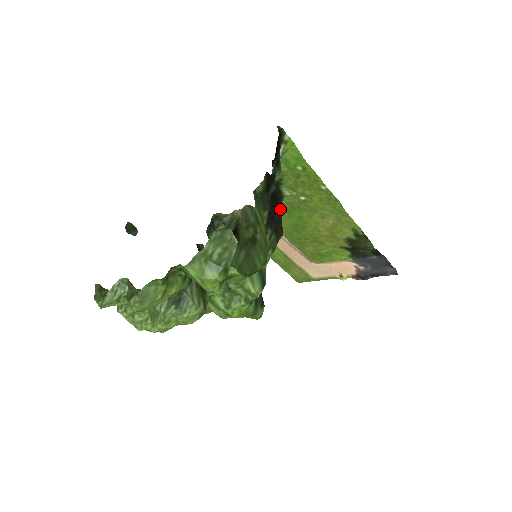
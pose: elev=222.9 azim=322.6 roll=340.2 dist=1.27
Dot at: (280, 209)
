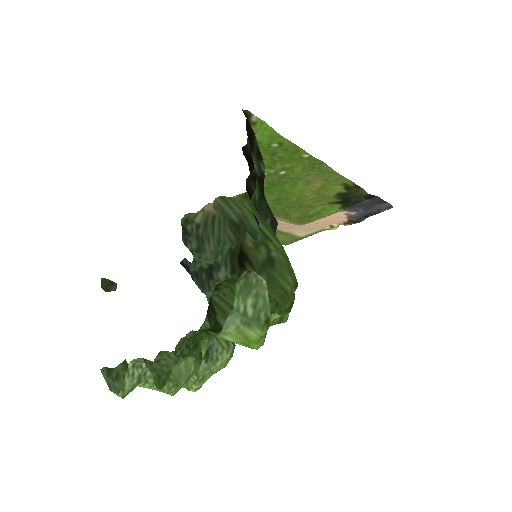
Dot at: occluded
